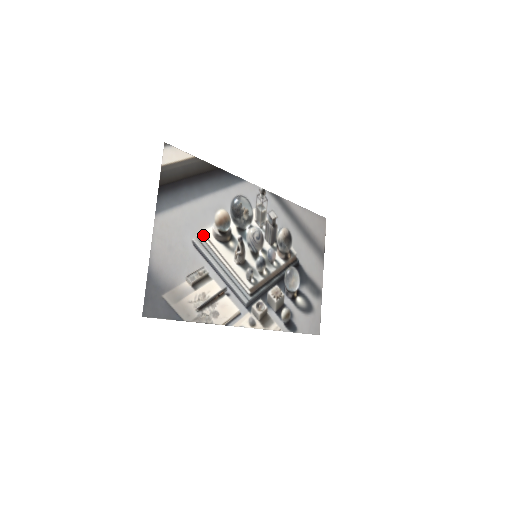
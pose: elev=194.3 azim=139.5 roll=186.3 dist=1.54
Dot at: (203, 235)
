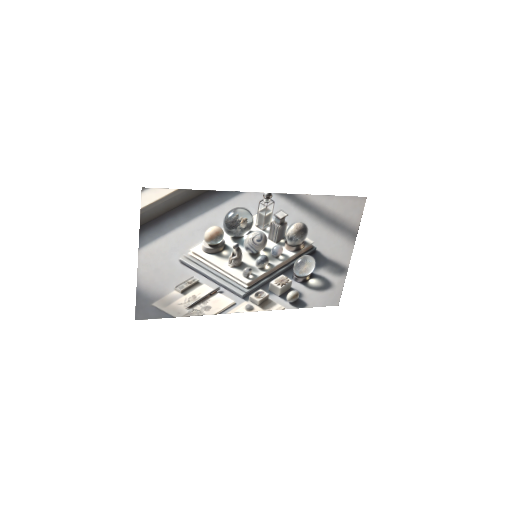
Dot at: (191, 253)
